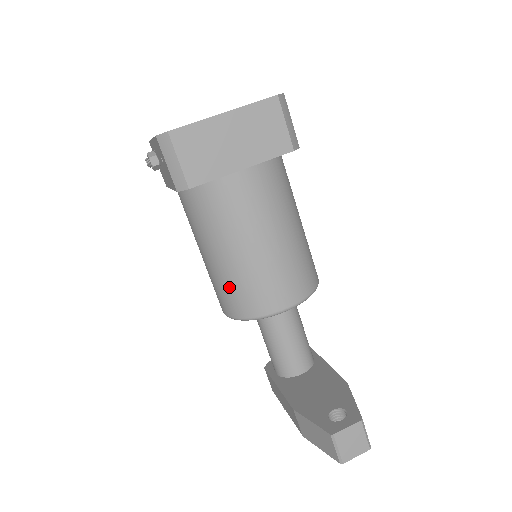
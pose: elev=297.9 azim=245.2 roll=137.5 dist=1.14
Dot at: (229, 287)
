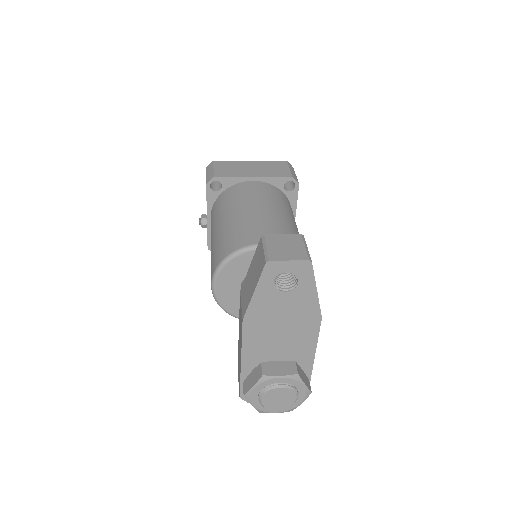
Dot at: (221, 242)
